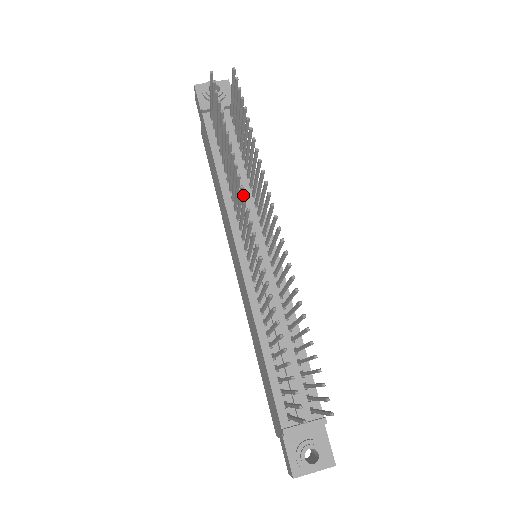
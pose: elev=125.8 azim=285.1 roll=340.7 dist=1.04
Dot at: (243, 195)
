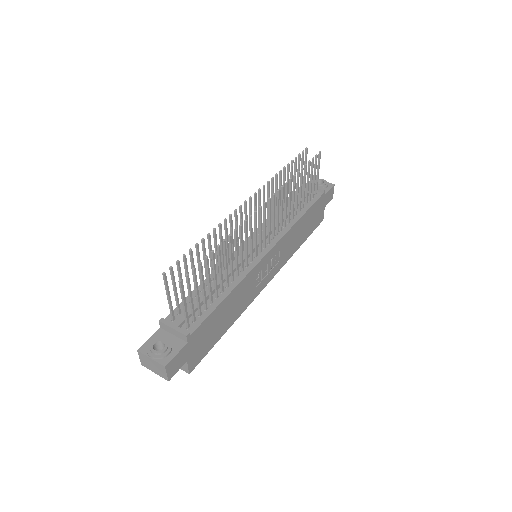
Dot at: occluded
